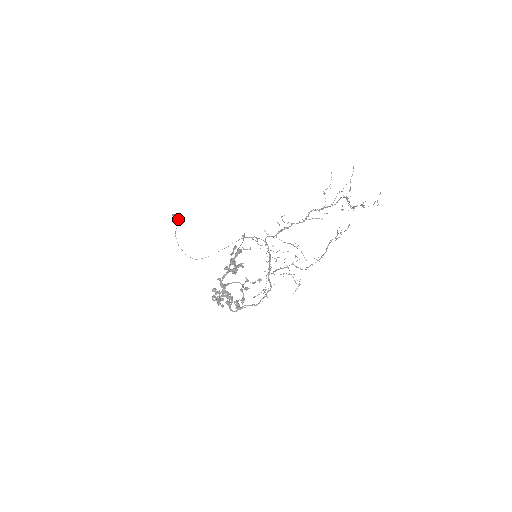
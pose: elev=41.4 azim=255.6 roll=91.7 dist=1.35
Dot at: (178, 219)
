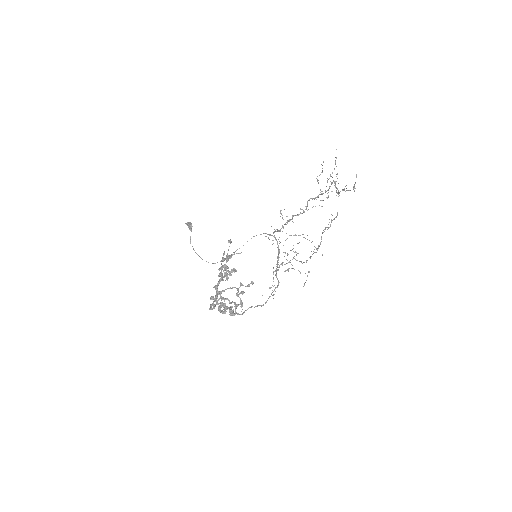
Dot at: (191, 227)
